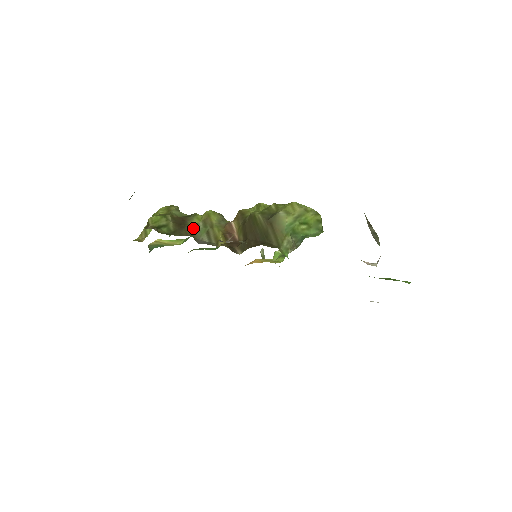
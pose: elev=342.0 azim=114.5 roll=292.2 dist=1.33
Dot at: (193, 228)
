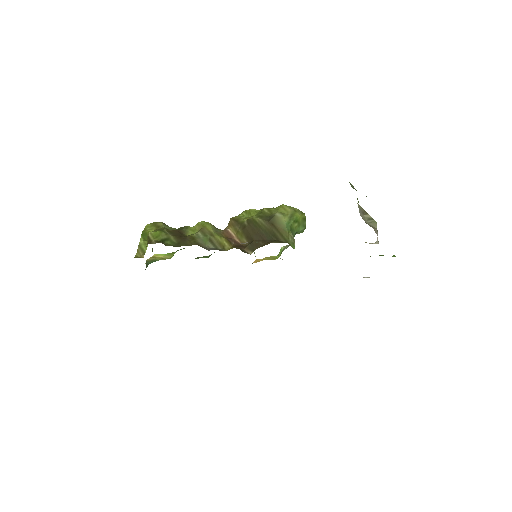
Dot at: (195, 238)
